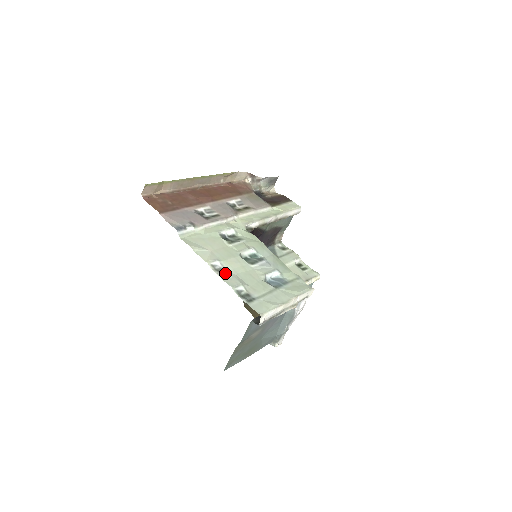
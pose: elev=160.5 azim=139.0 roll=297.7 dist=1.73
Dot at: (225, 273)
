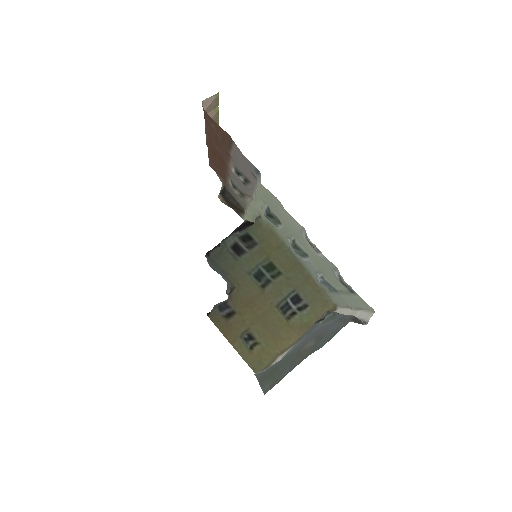
Dot at: (316, 250)
